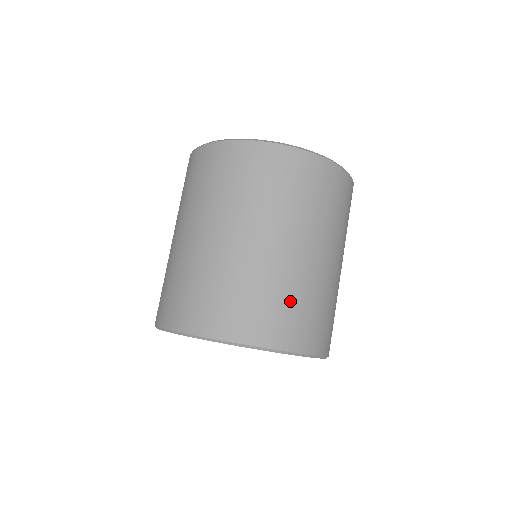
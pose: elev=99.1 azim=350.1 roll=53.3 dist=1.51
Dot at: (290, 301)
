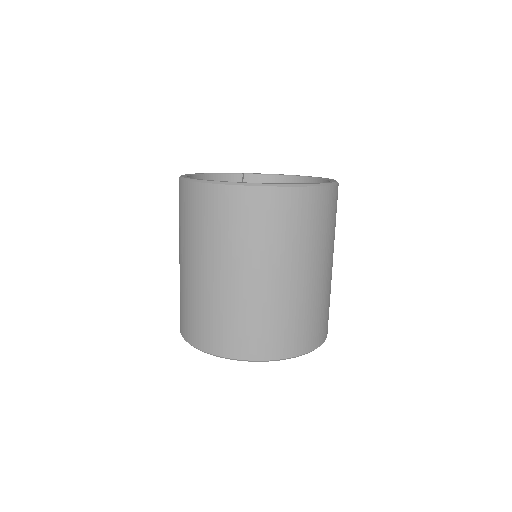
Dot at: (259, 322)
